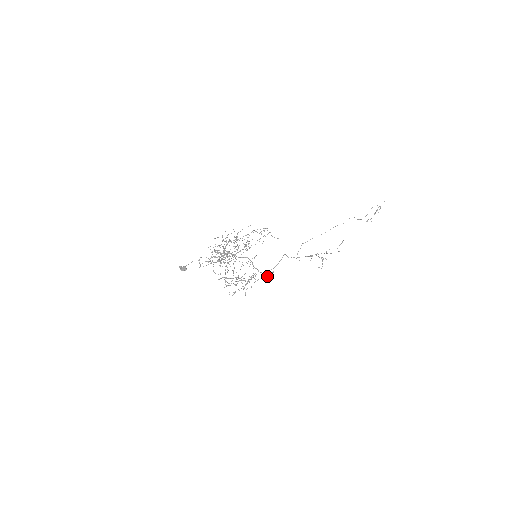
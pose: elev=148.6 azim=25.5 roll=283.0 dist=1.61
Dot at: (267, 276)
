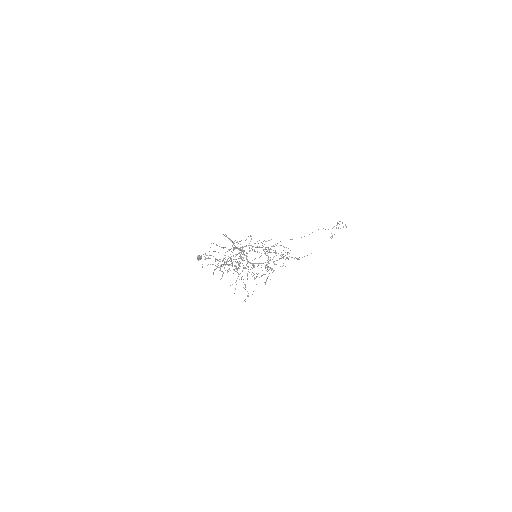
Dot at: occluded
